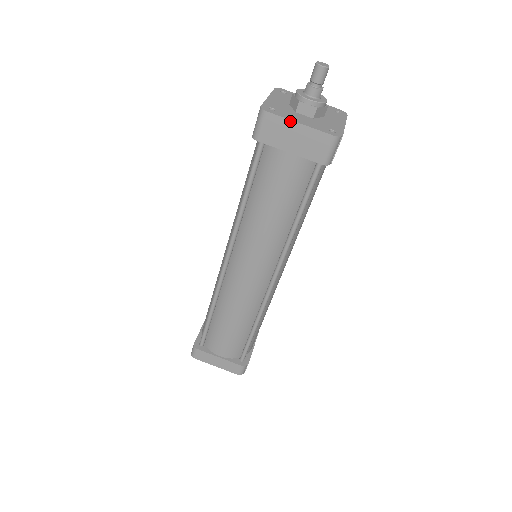
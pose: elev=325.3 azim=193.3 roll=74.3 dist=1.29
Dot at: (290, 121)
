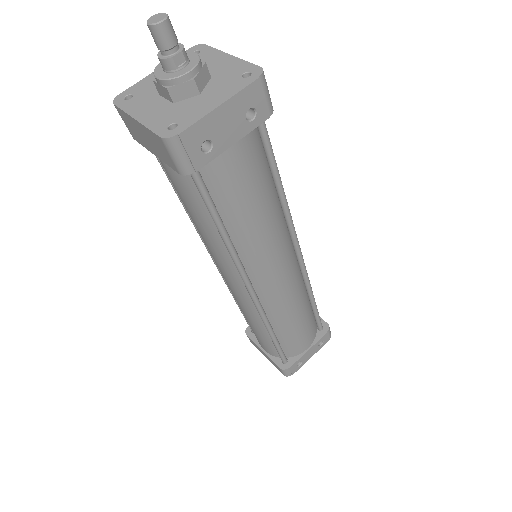
Dot at: (130, 116)
